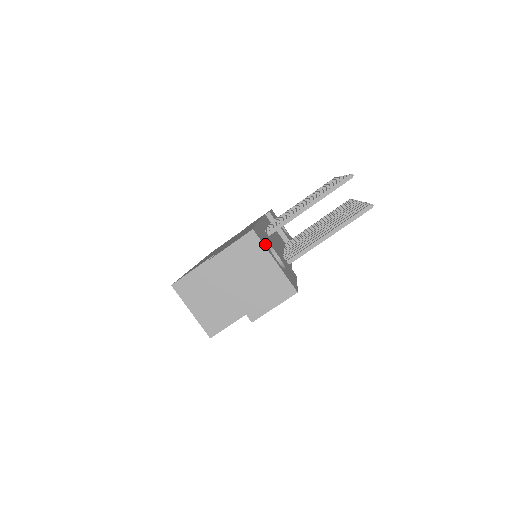
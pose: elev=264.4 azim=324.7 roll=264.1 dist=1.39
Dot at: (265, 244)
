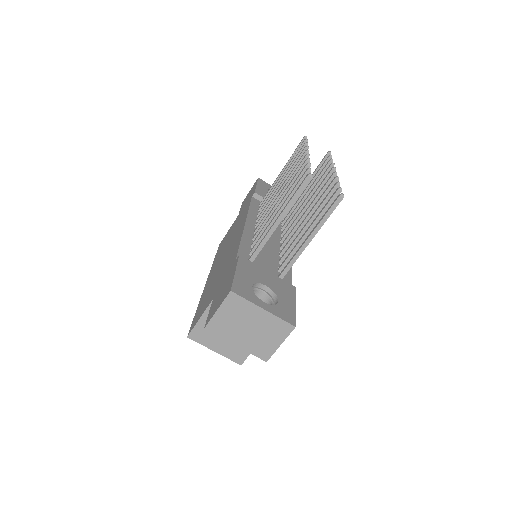
Dot at: (248, 294)
